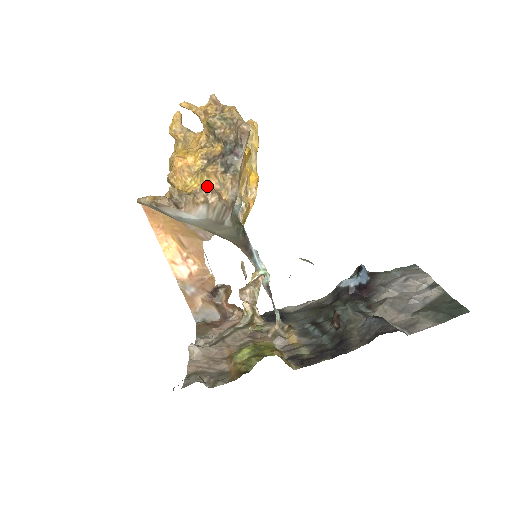
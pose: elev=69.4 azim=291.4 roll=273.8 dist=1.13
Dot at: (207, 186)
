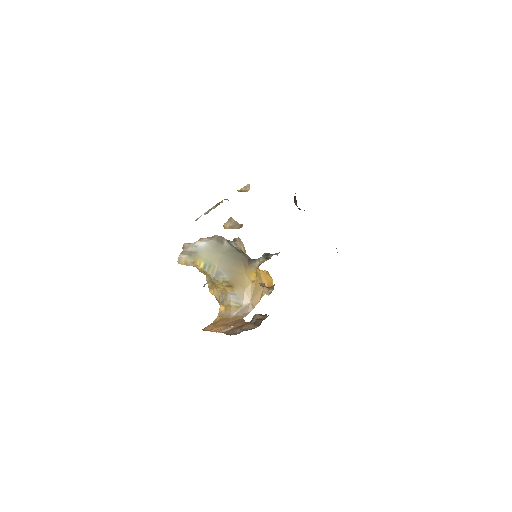
Dot at: occluded
